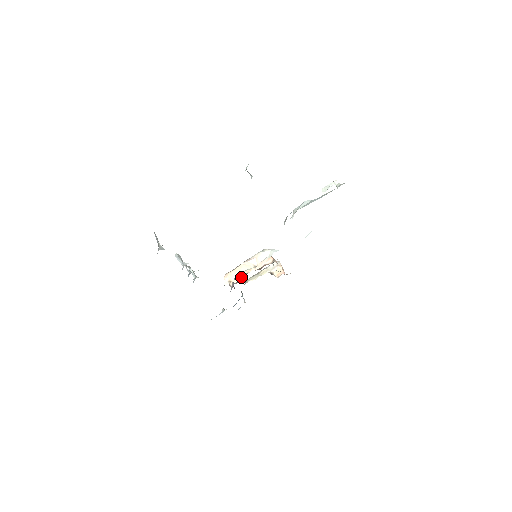
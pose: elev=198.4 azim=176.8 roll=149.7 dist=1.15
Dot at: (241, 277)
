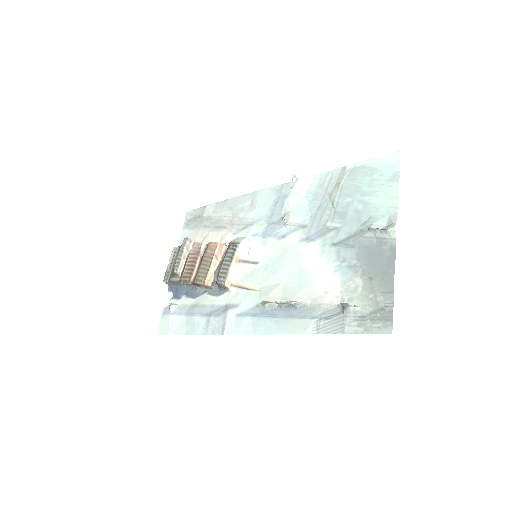
Dot at: (195, 273)
